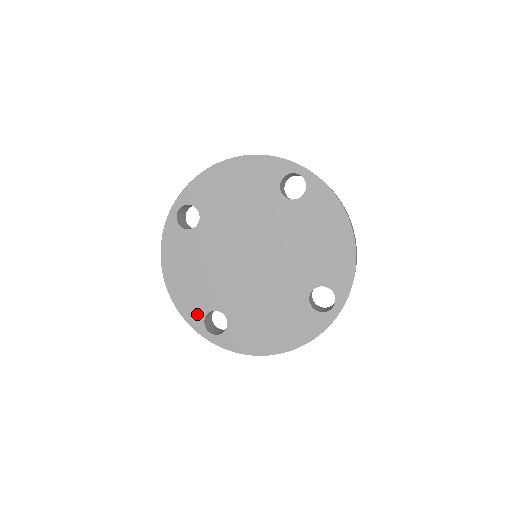
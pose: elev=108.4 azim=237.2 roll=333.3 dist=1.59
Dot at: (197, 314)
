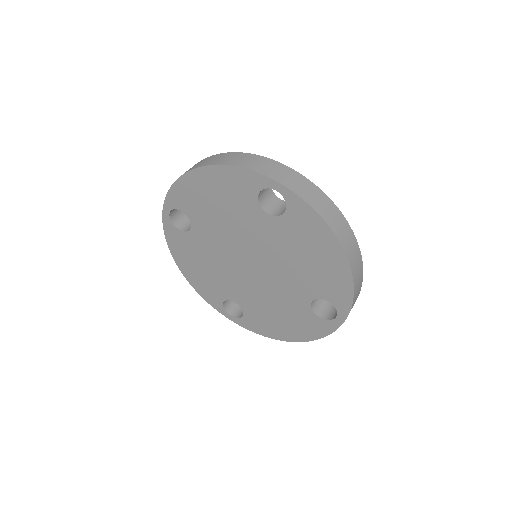
Dot at: (215, 300)
